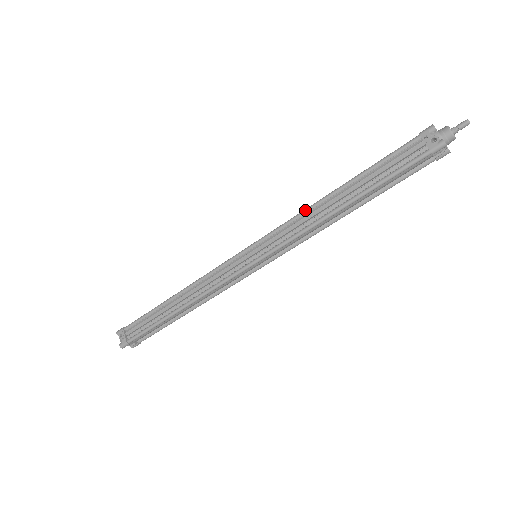
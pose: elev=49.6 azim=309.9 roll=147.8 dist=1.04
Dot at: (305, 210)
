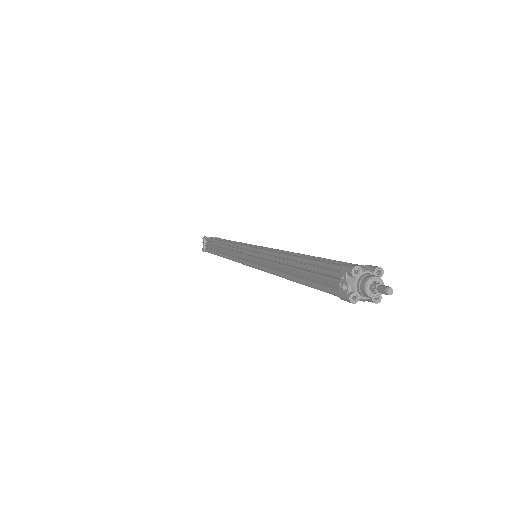
Dot at: (273, 253)
